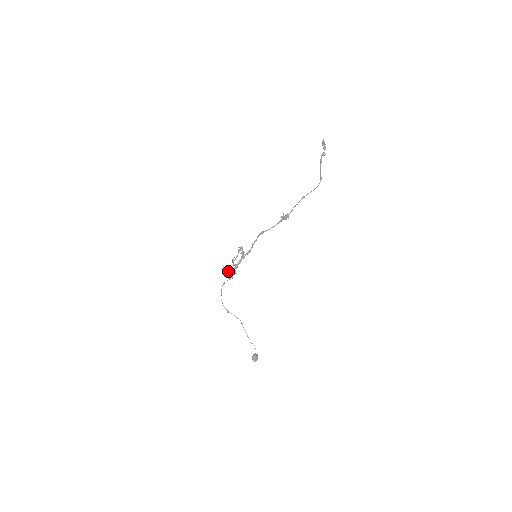
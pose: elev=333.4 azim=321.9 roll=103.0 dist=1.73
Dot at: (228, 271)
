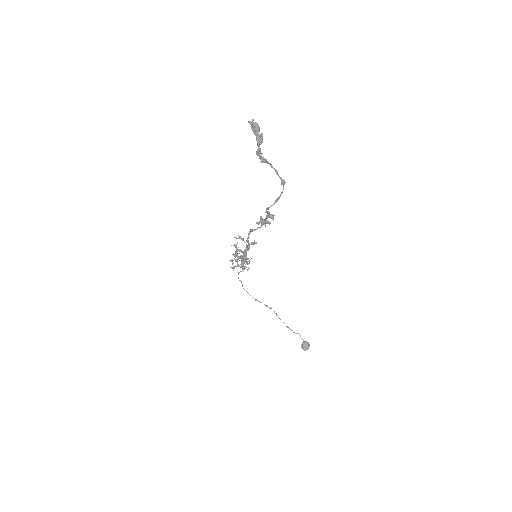
Dot at: (233, 266)
